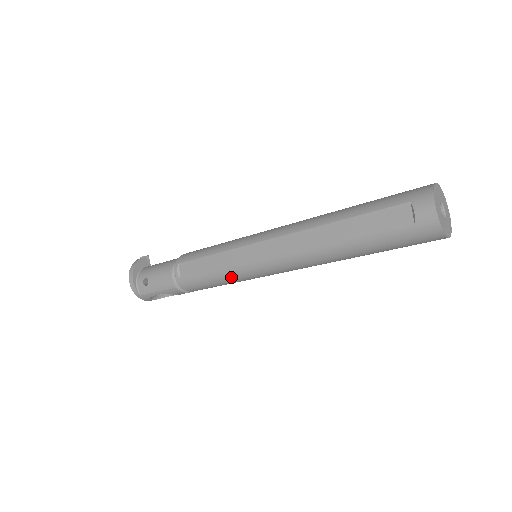
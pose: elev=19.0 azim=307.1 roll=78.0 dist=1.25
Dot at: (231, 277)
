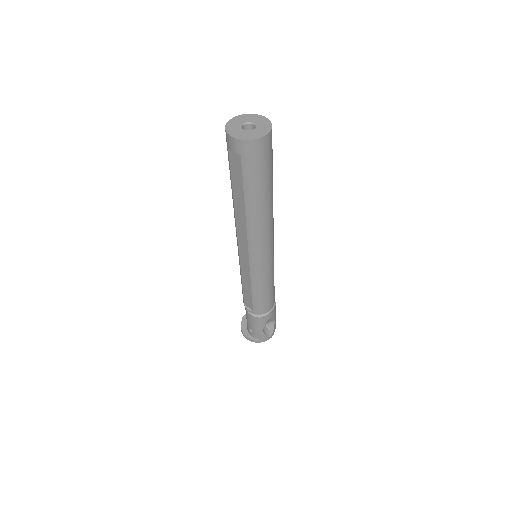
Dot at: (260, 282)
